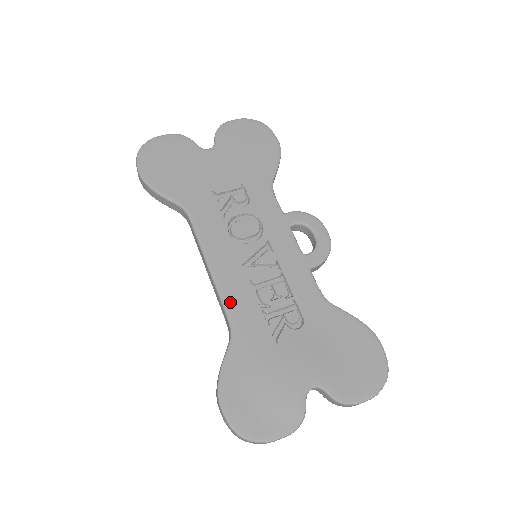
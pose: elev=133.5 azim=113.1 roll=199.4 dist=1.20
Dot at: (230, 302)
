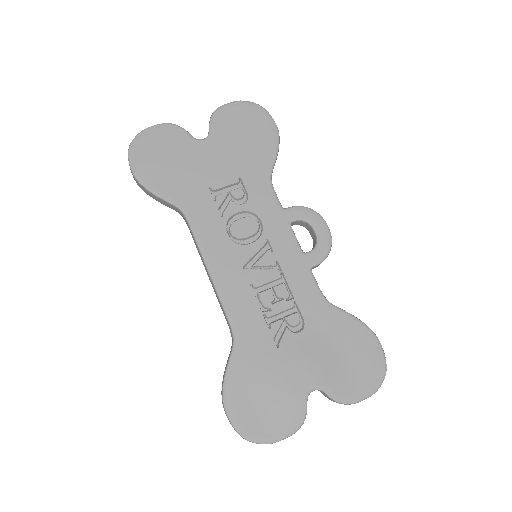
Dot at: (231, 308)
